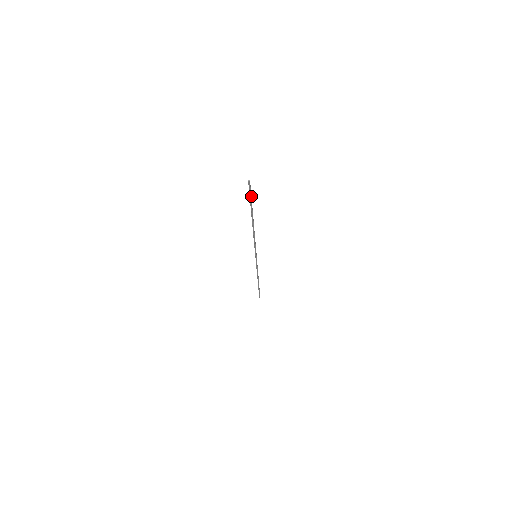
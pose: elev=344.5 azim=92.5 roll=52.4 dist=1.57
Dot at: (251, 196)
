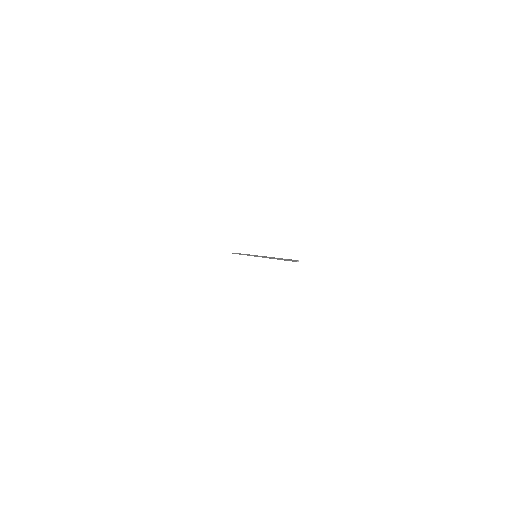
Dot at: (289, 259)
